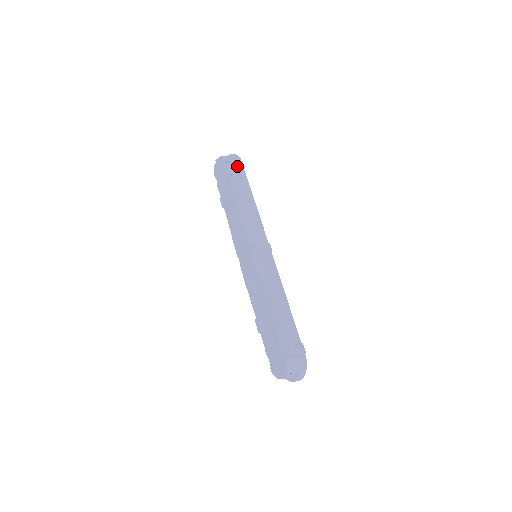
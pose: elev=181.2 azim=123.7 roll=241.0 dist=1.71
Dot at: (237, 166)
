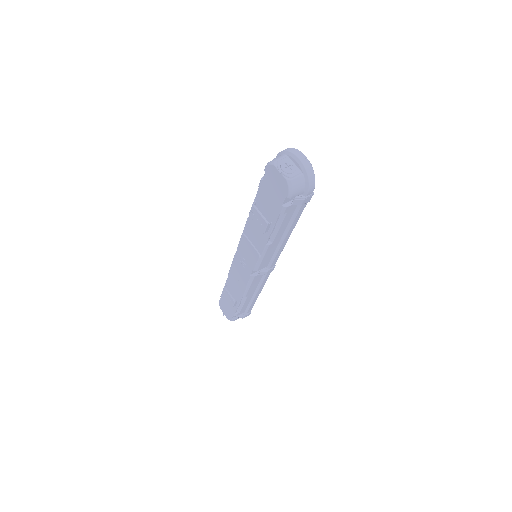
Dot at: (300, 205)
